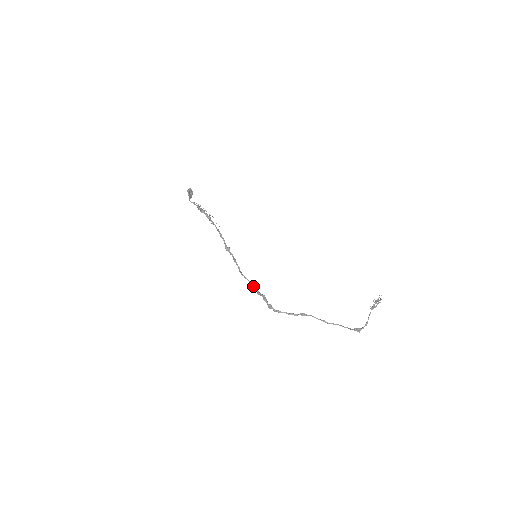
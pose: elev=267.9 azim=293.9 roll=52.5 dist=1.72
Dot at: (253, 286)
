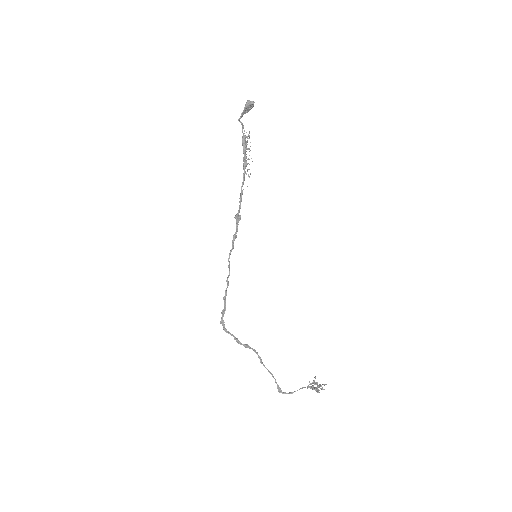
Dot at: (228, 283)
